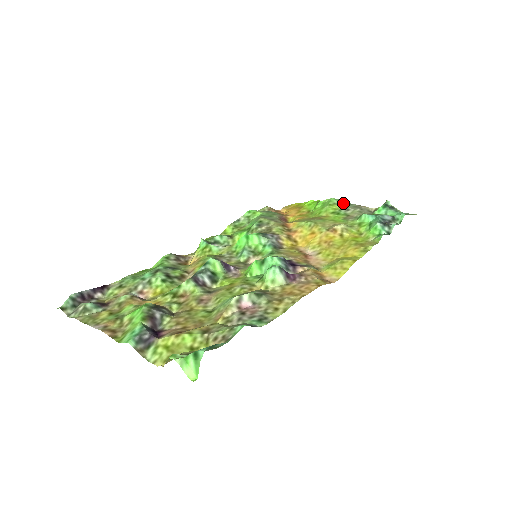
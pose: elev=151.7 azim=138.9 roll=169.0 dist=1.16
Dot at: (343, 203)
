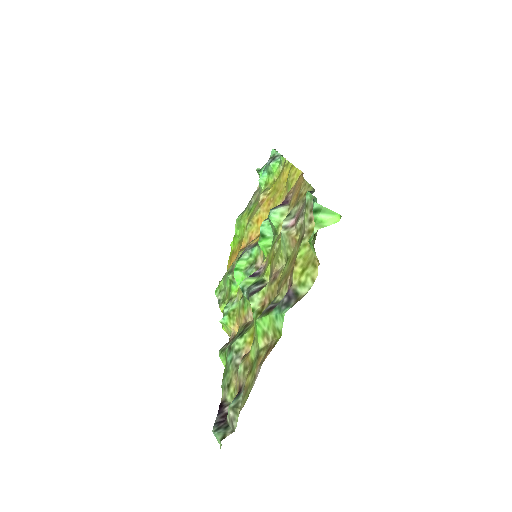
Dot at: (244, 211)
